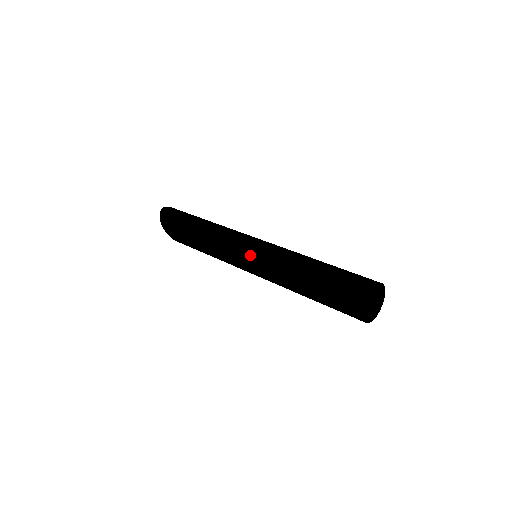
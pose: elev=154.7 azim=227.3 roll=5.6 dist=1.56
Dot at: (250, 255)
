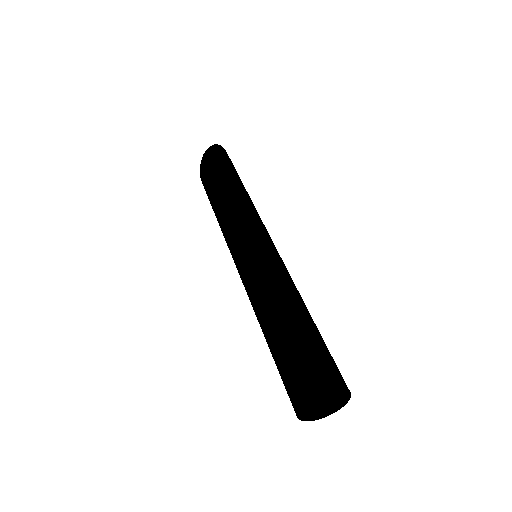
Dot at: (249, 249)
